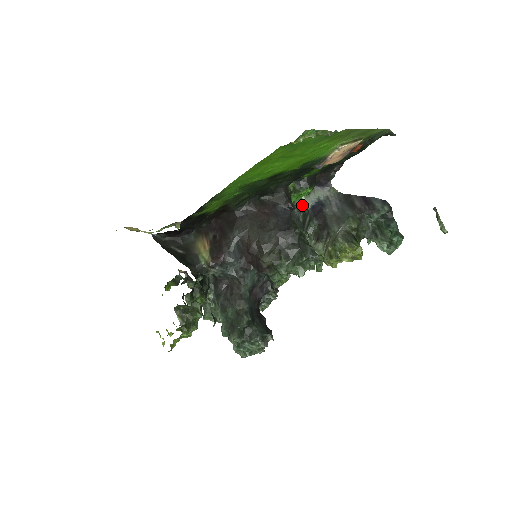
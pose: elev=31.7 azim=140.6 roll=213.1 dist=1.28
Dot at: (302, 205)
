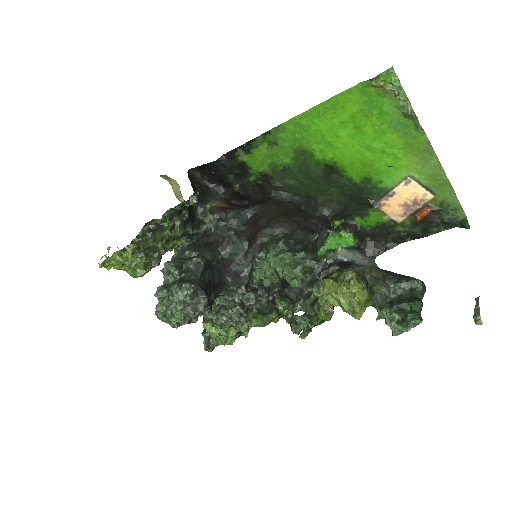
Dot at: (334, 257)
